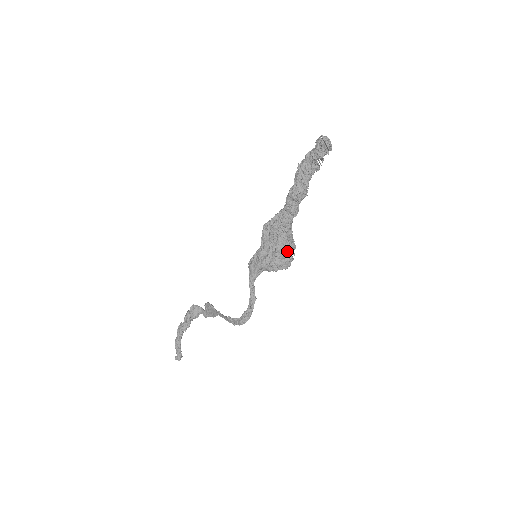
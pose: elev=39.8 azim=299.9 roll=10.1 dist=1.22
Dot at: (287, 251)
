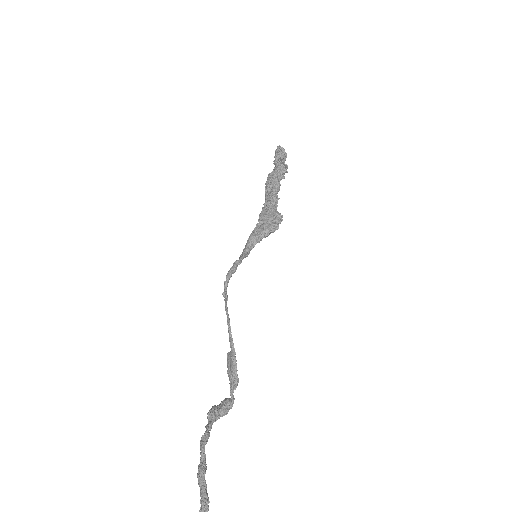
Dot at: (271, 215)
